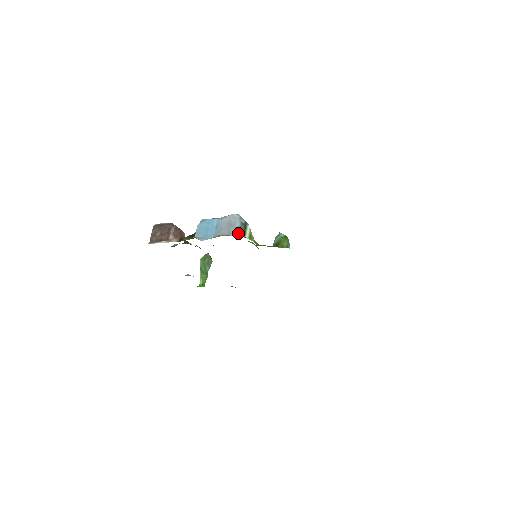
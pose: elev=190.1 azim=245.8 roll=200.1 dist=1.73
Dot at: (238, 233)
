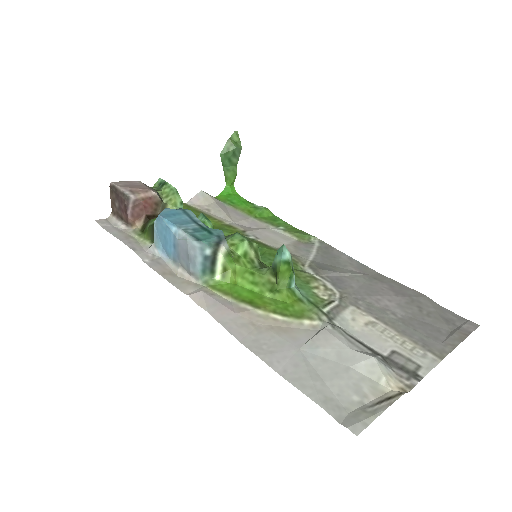
Dot at: (200, 276)
